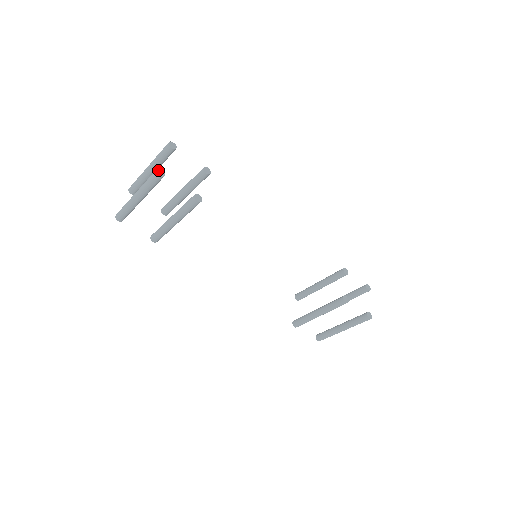
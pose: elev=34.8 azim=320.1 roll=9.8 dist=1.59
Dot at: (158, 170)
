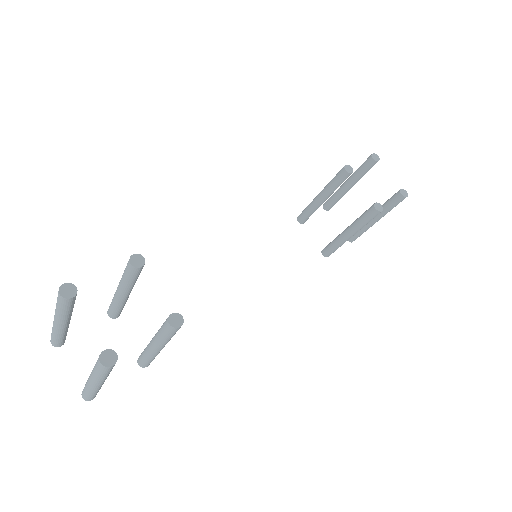
Dot at: (102, 360)
